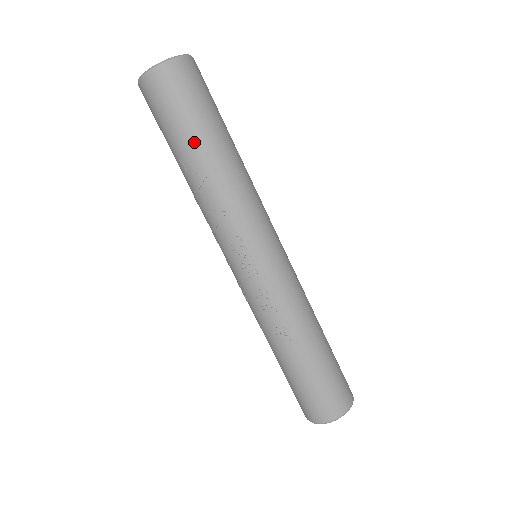
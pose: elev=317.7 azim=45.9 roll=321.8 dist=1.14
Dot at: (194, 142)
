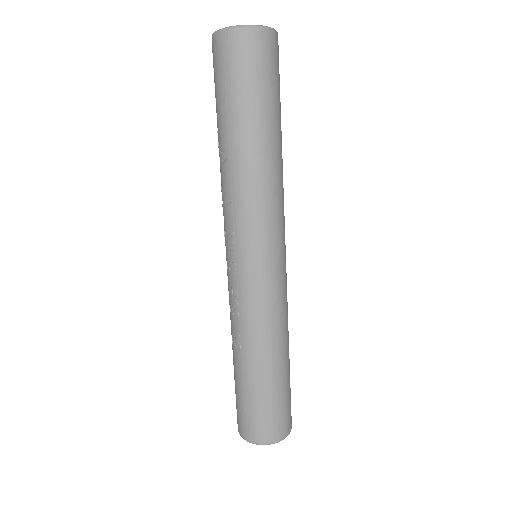
Dot at: (227, 121)
